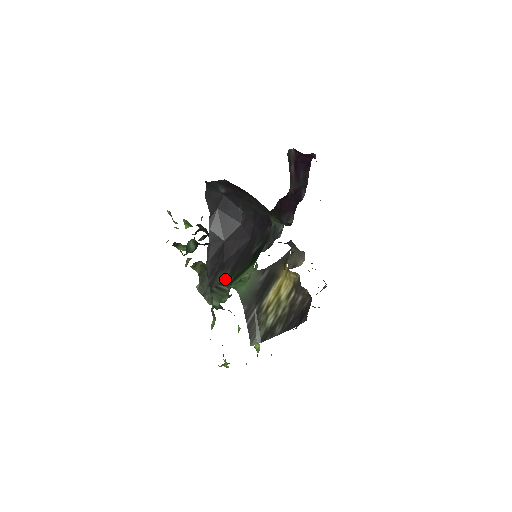
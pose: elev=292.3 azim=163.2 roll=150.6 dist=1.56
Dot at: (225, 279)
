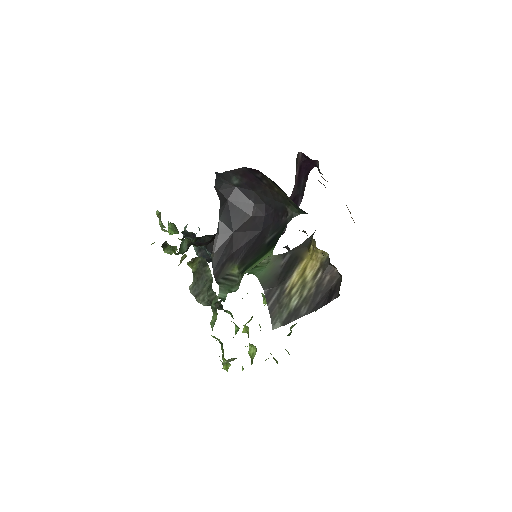
Dot at: (234, 269)
